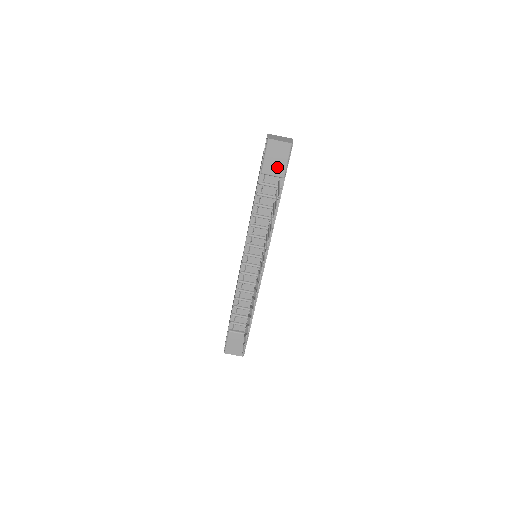
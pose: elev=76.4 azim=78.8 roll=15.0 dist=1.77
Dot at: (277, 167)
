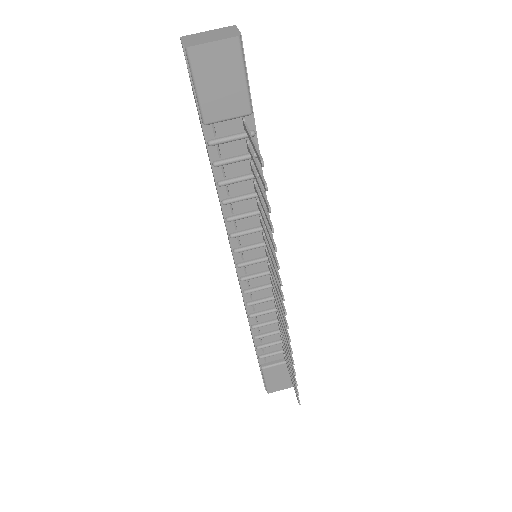
Dot at: (229, 99)
